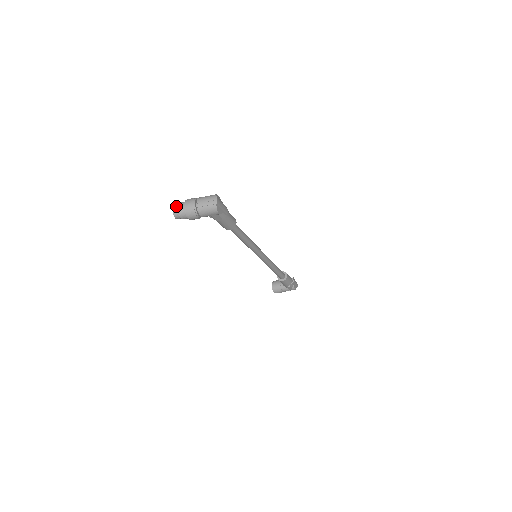
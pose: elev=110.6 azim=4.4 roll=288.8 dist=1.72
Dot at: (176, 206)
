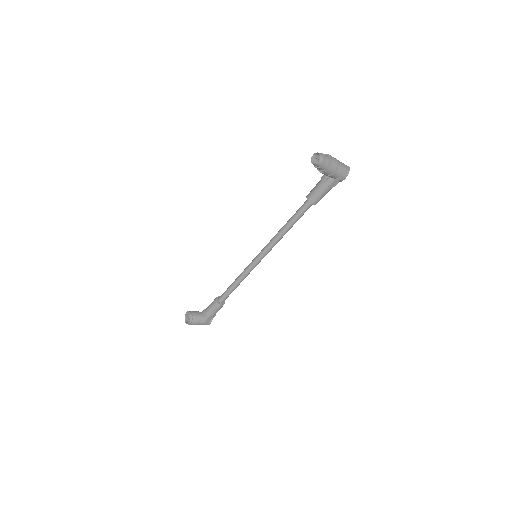
Dot at: (321, 154)
